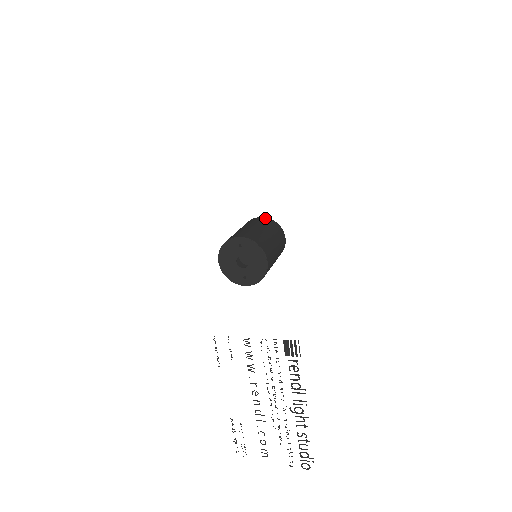
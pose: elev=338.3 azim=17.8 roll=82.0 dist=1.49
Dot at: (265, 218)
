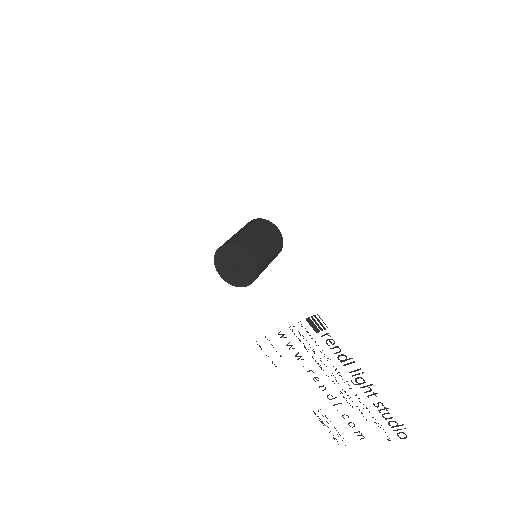
Dot at: (252, 220)
